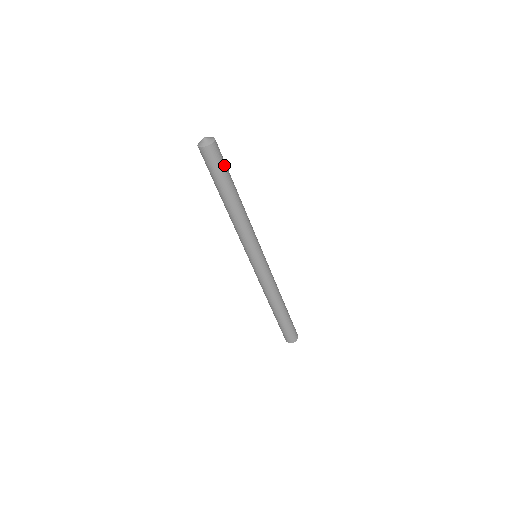
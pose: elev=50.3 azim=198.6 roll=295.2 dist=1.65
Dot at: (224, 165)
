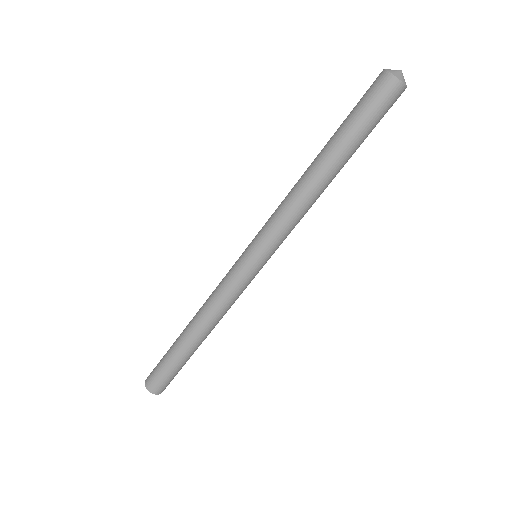
Dot at: (375, 122)
